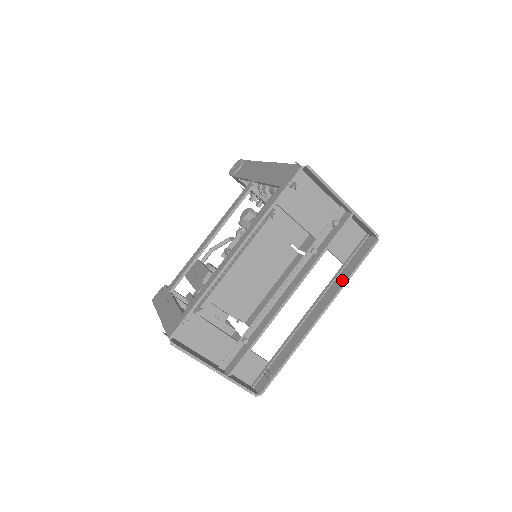
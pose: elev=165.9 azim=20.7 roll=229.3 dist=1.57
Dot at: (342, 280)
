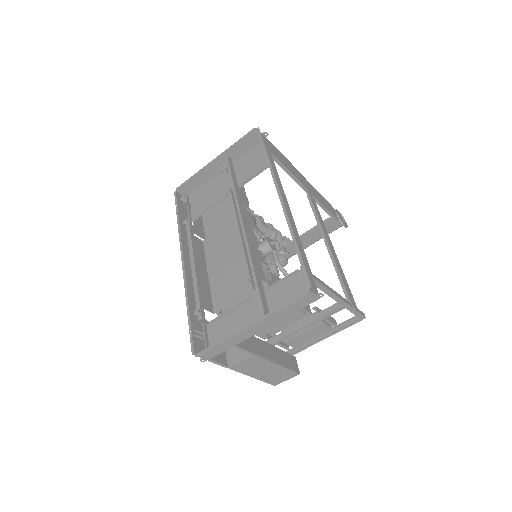
Dot at: occluded
